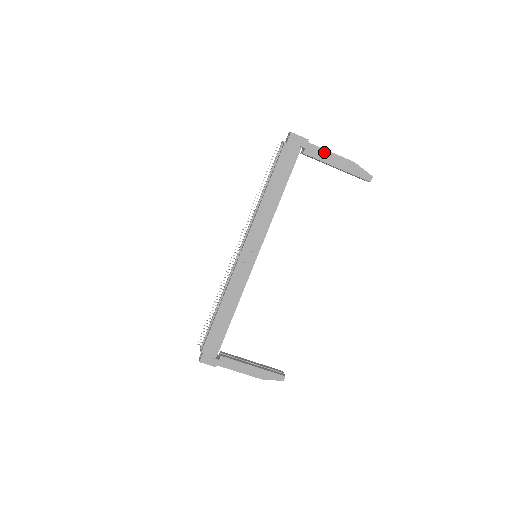
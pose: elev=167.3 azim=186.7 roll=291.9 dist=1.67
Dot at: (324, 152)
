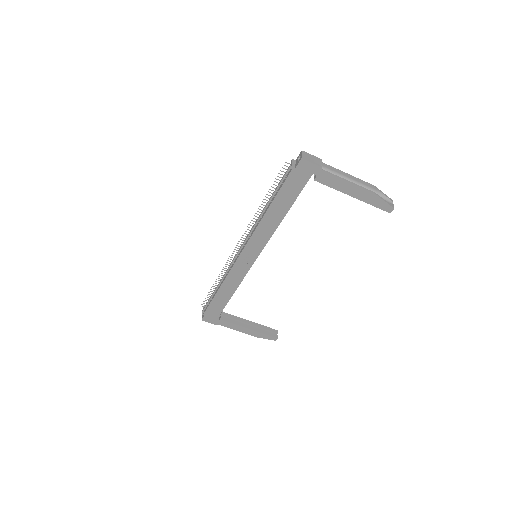
Dot at: (339, 181)
